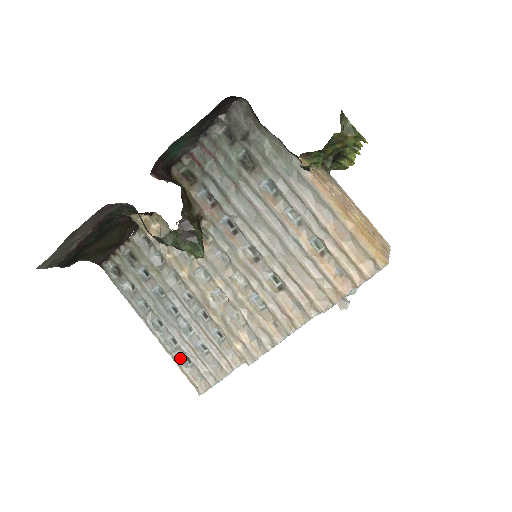
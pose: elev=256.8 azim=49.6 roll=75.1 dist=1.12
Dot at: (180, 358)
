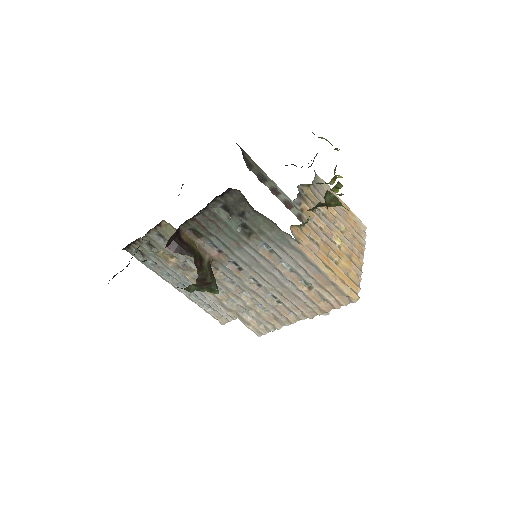
Dot at: (203, 305)
